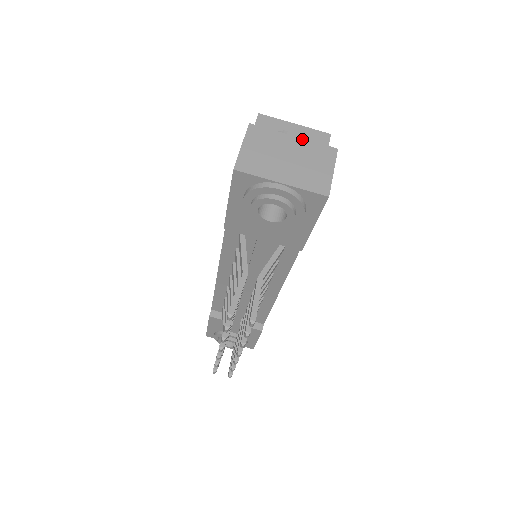
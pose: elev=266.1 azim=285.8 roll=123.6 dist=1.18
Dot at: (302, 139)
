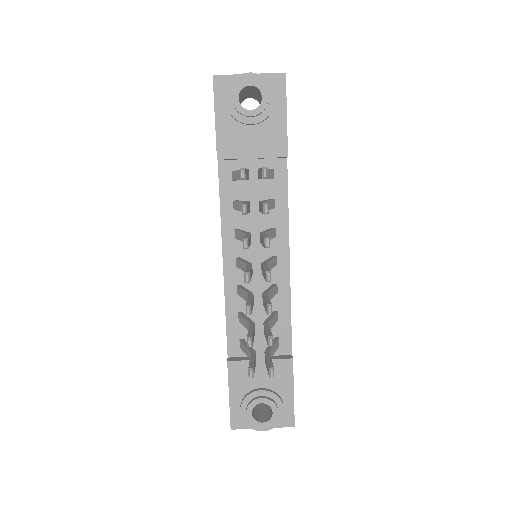
Dot at: occluded
